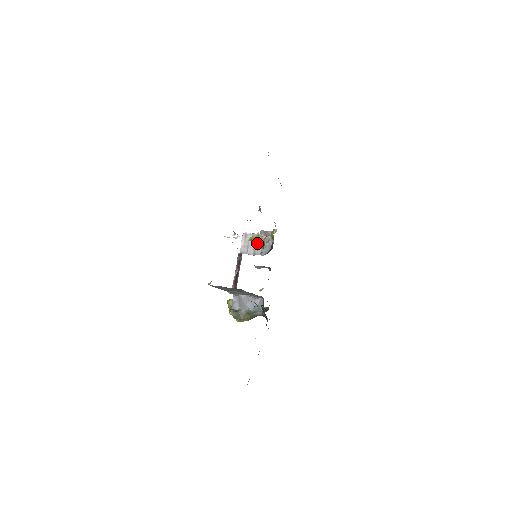
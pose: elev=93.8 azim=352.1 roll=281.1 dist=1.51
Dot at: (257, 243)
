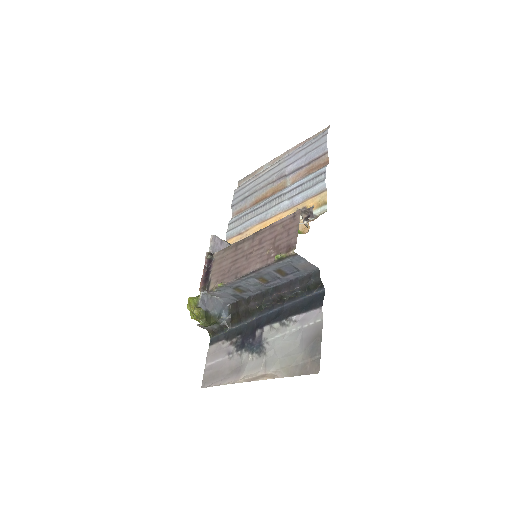
Dot at: occluded
